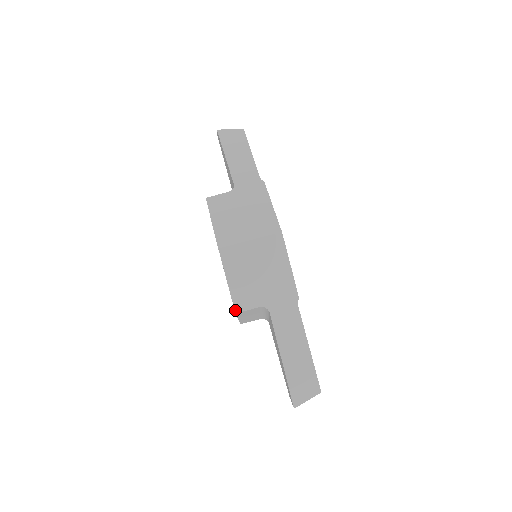
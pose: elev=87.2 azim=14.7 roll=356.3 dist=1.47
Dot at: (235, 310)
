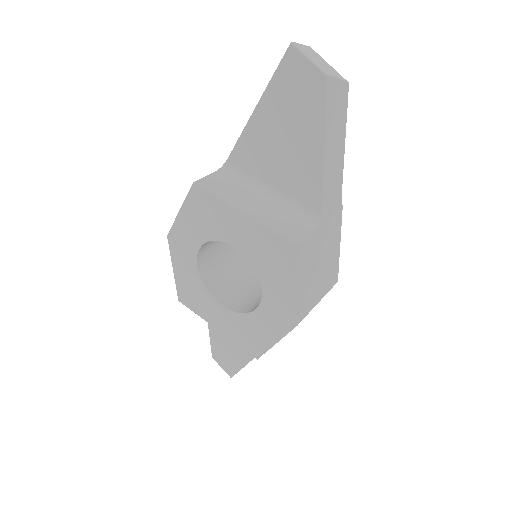
Dot at: occluded
